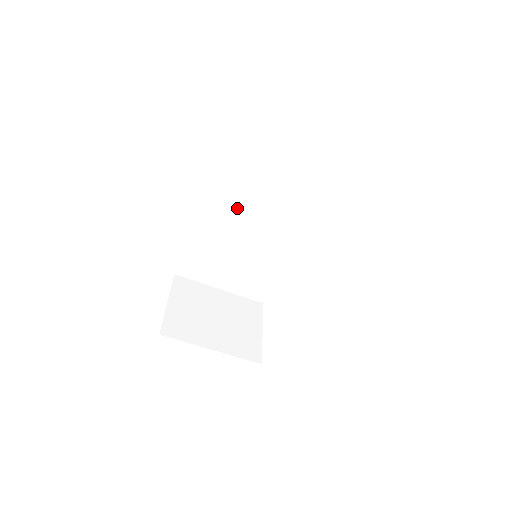
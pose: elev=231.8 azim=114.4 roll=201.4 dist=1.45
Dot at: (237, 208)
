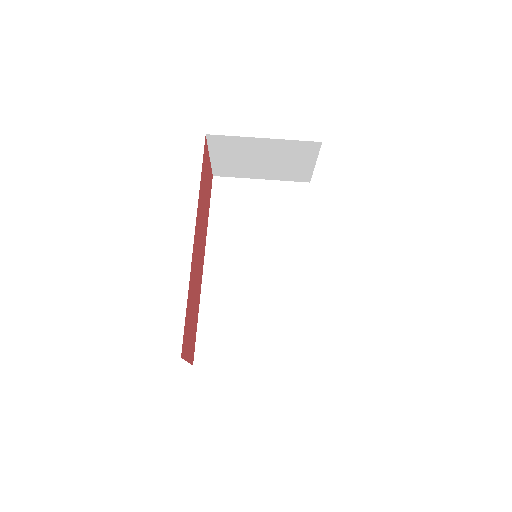
Dot at: (230, 255)
